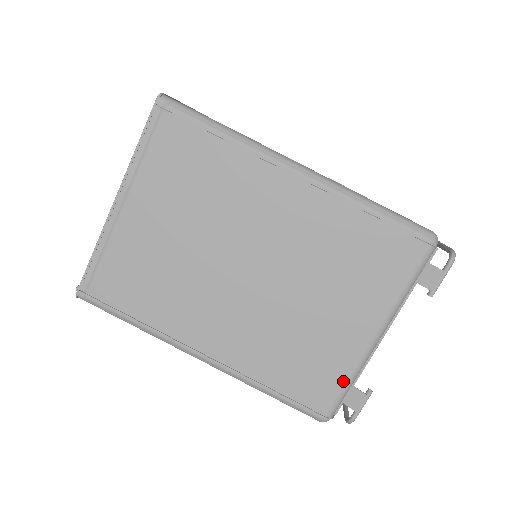
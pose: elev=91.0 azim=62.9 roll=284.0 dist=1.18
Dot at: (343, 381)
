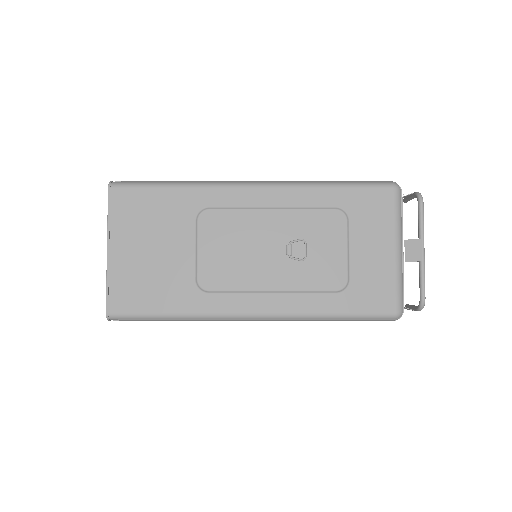
Dot at: occluded
